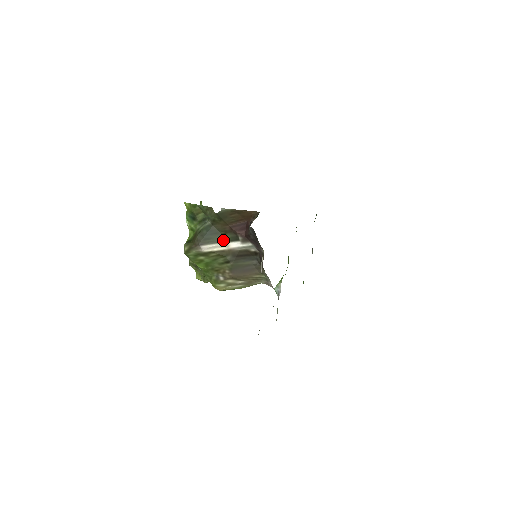
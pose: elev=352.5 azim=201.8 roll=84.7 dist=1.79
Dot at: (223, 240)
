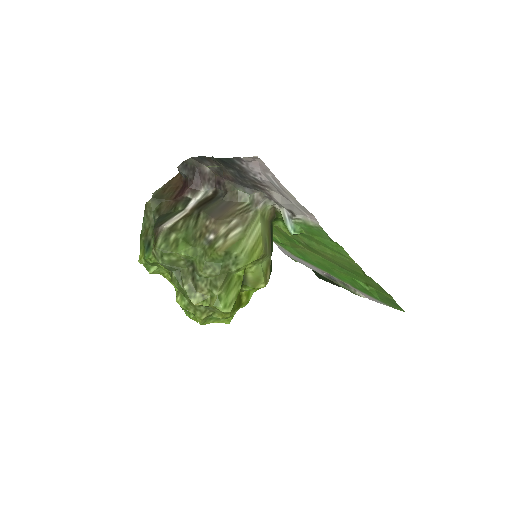
Dot at: (178, 212)
